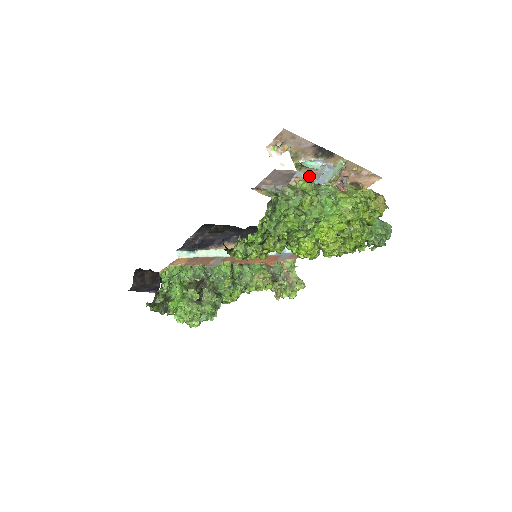
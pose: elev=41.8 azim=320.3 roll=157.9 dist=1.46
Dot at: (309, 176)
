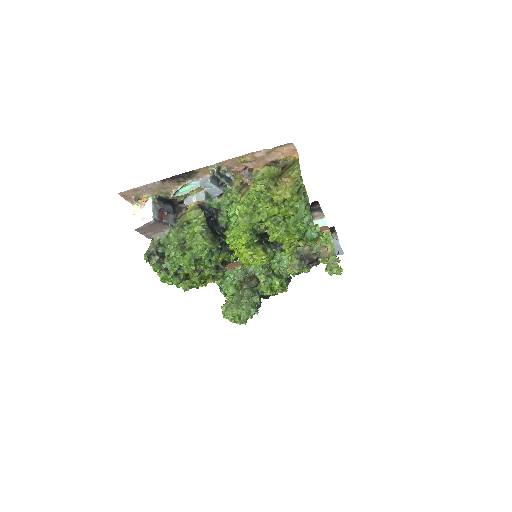
Dot at: (203, 194)
